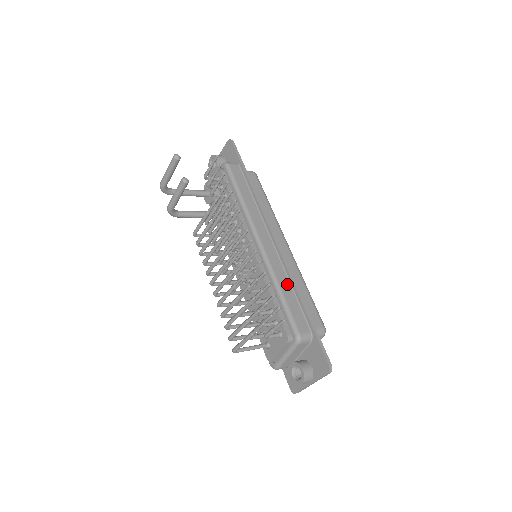
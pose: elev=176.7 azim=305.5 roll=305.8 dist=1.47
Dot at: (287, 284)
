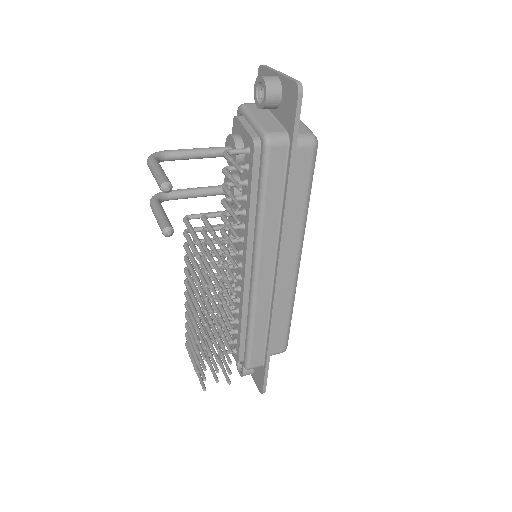
Dot at: (264, 322)
